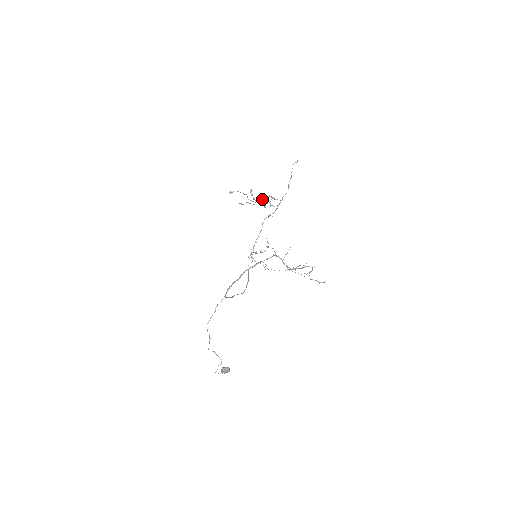
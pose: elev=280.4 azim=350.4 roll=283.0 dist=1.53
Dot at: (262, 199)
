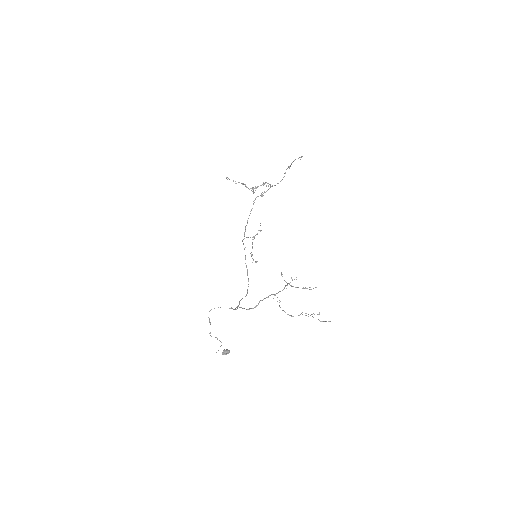
Dot at: occluded
